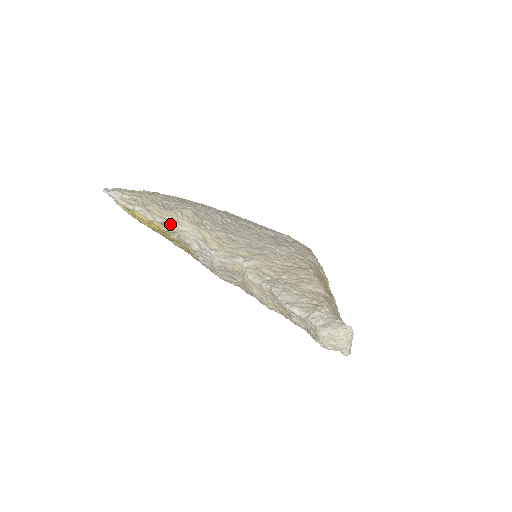
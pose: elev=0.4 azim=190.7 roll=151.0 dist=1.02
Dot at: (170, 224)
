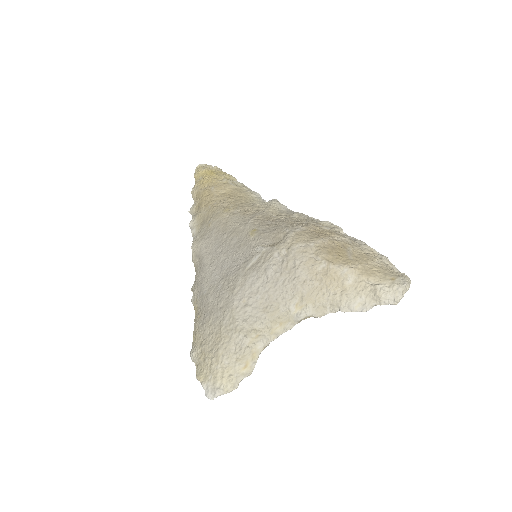
Dot at: occluded
